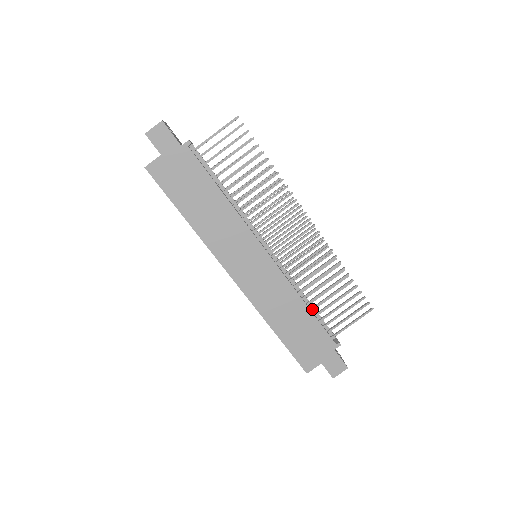
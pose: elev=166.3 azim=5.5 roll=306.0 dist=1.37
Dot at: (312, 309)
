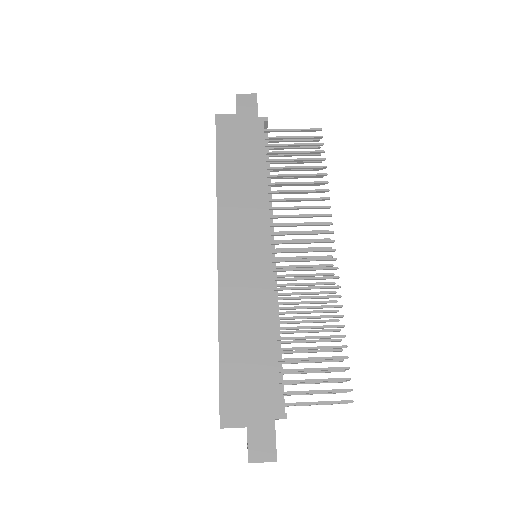
Dot at: (279, 349)
